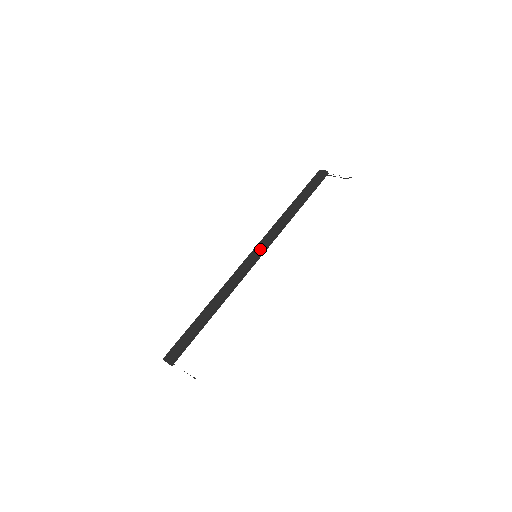
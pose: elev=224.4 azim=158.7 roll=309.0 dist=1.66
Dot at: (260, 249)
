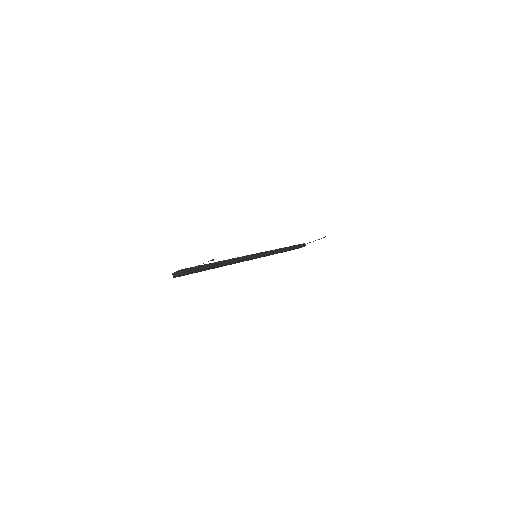
Dot at: occluded
